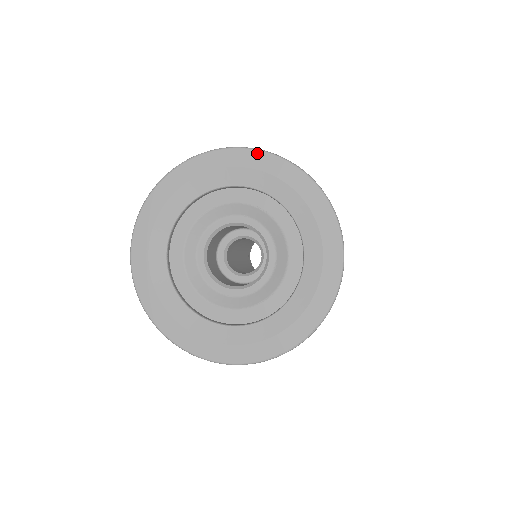
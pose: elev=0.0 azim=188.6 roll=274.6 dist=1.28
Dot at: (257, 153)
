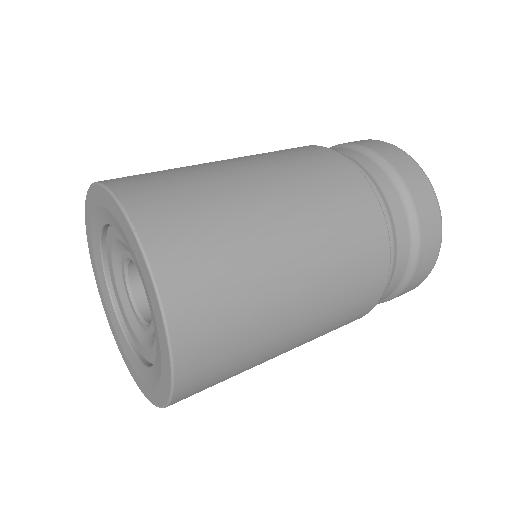
Dot at: (114, 202)
